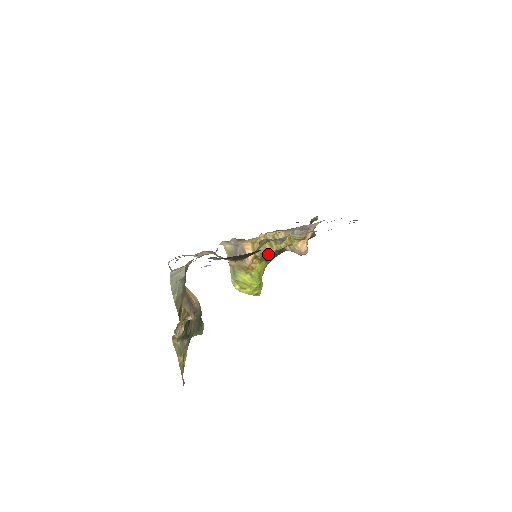
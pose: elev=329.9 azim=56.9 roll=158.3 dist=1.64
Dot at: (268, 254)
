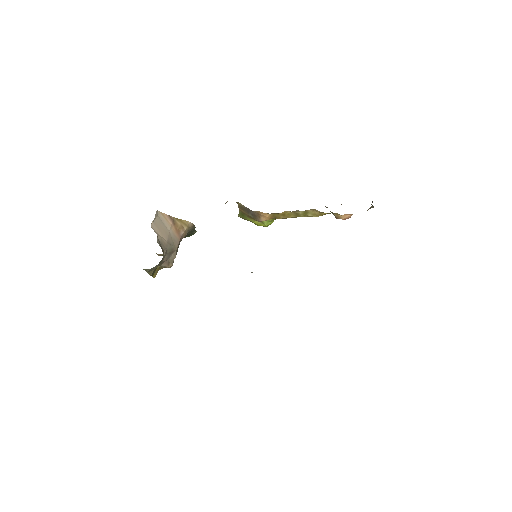
Dot at: occluded
